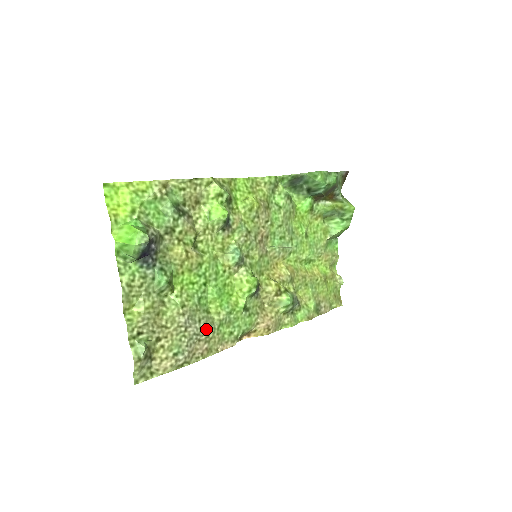
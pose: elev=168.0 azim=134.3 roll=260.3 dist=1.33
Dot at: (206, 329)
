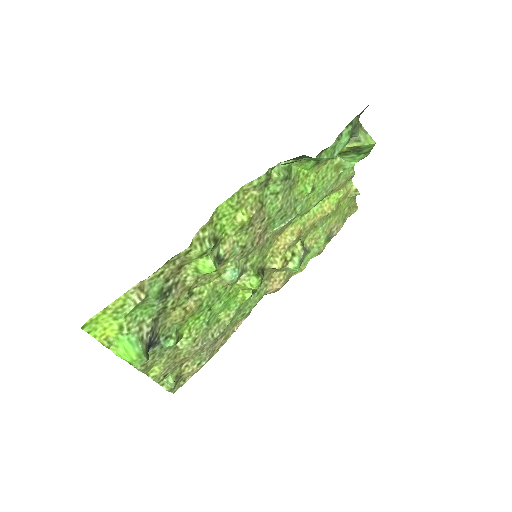
Dot at: (220, 335)
